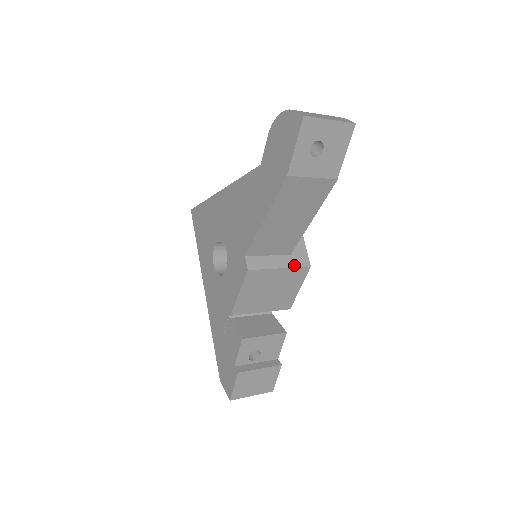
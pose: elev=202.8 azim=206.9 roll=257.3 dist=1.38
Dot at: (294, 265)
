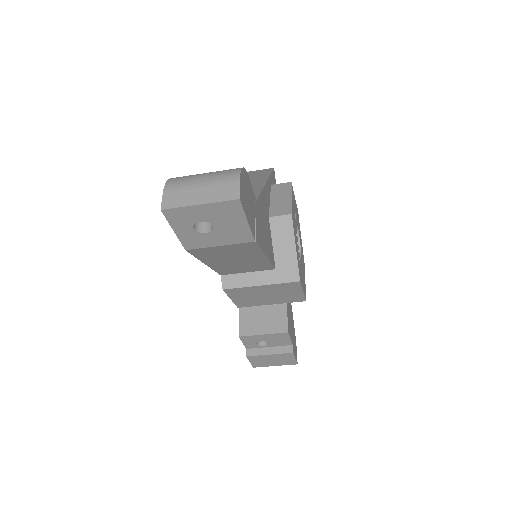
Dot at: (278, 281)
